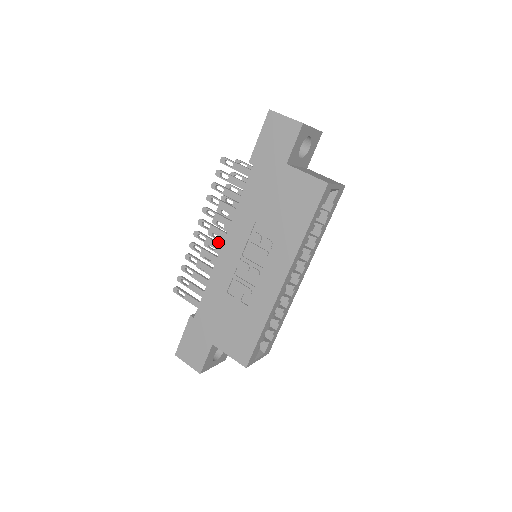
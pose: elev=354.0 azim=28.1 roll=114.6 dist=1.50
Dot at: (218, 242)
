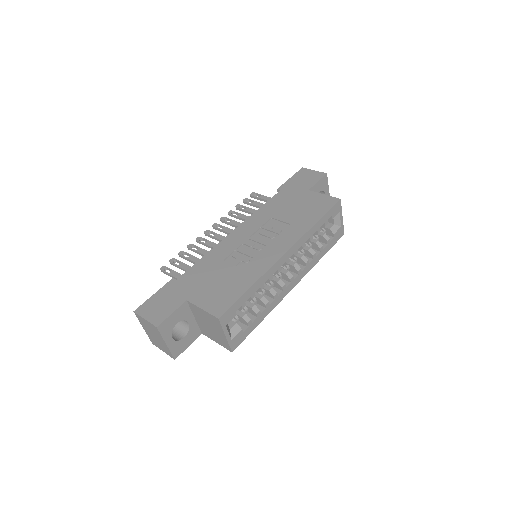
Dot at: occluded
